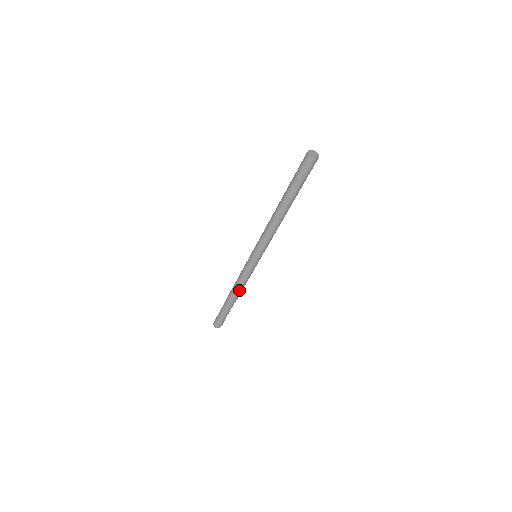
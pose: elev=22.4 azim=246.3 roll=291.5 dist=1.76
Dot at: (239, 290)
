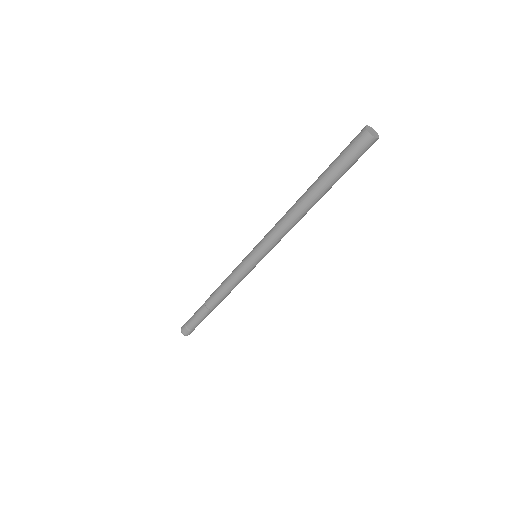
Dot at: (227, 295)
